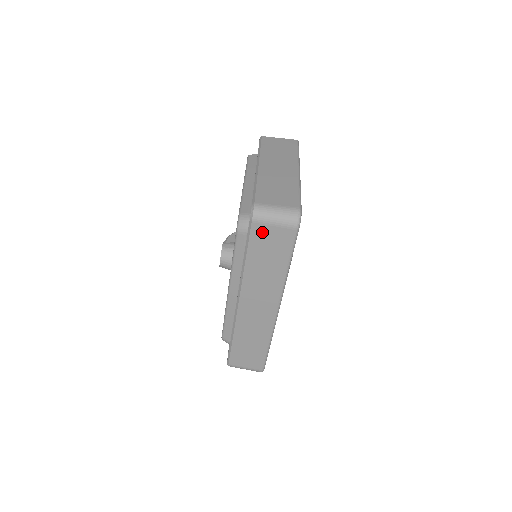
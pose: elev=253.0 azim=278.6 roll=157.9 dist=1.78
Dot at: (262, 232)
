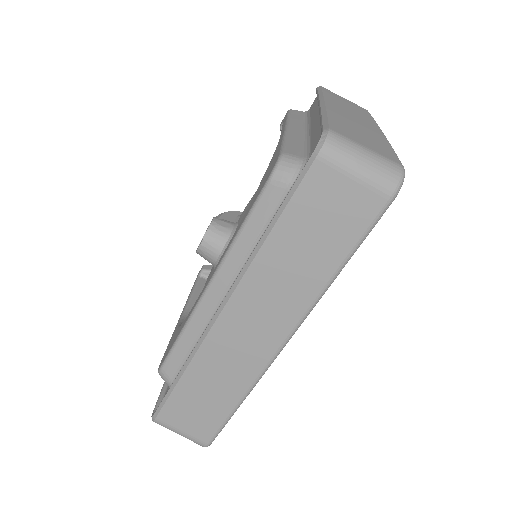
Dot at: (325, 185)
